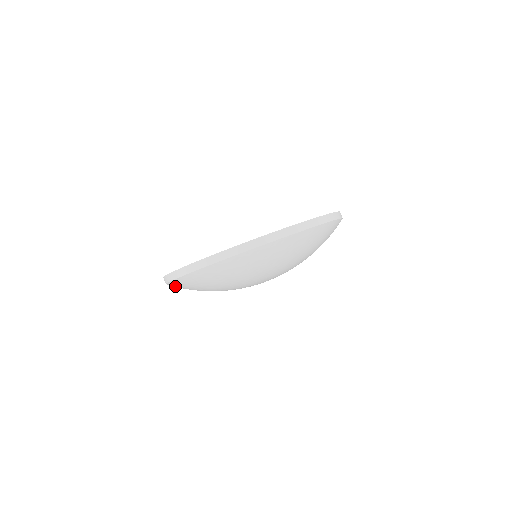
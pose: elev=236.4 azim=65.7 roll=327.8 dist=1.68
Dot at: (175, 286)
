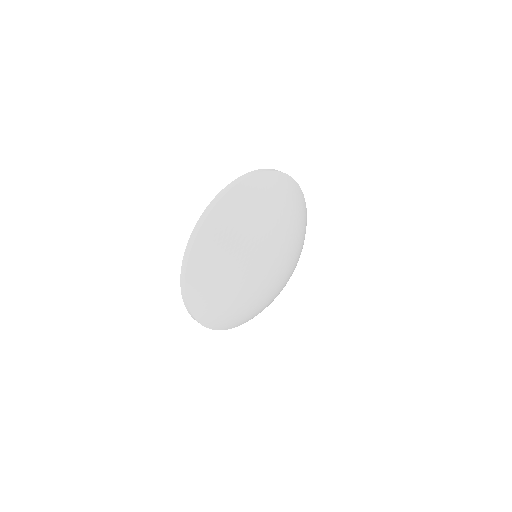
Dot at: (196, 300)
